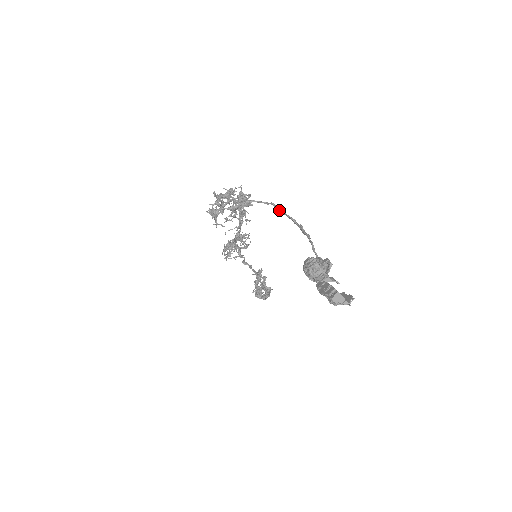
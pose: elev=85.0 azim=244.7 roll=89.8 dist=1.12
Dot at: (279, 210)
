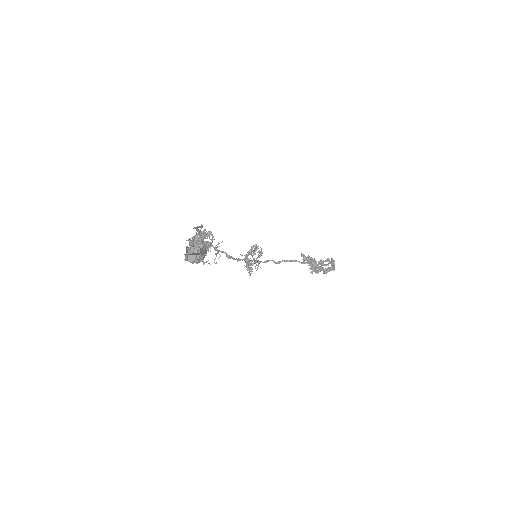
Dot at: occluded
